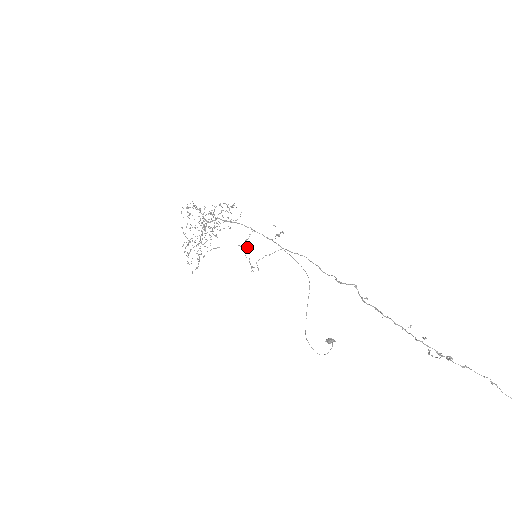
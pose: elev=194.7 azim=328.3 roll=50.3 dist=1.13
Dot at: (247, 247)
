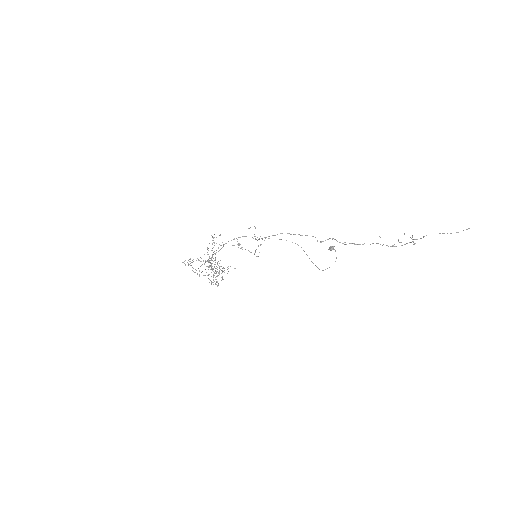
Dot at: (241, 247)
